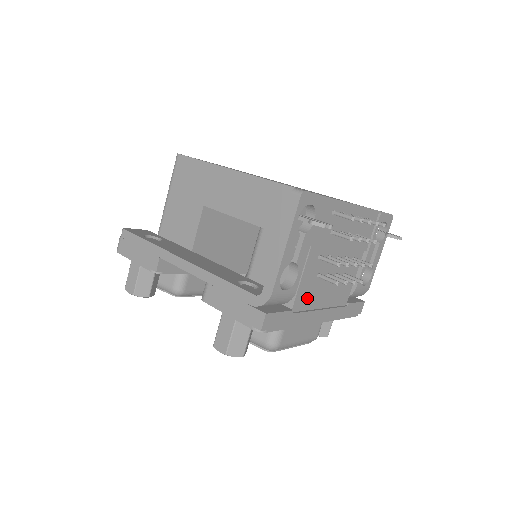
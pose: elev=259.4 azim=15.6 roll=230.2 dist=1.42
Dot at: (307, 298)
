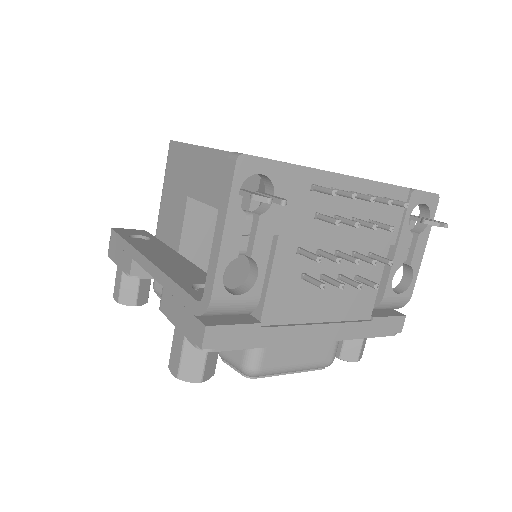
Dot at: (288, 307)
